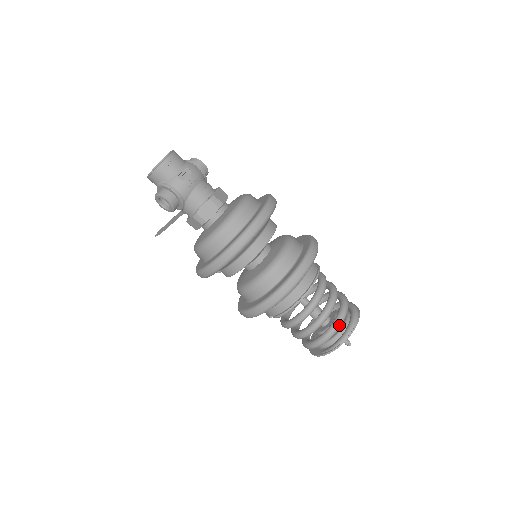
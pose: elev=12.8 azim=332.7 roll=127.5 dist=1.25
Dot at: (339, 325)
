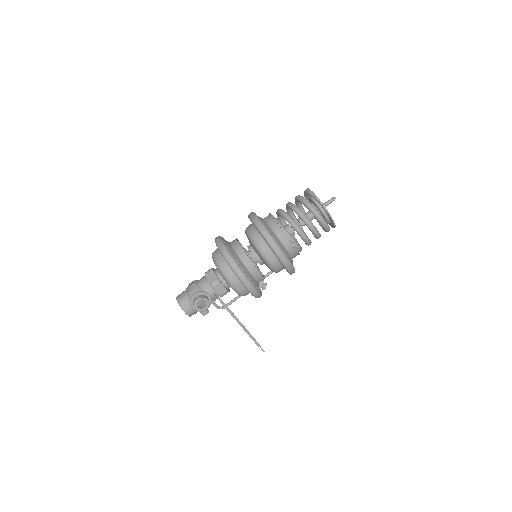
Dot at: (303, 199)
